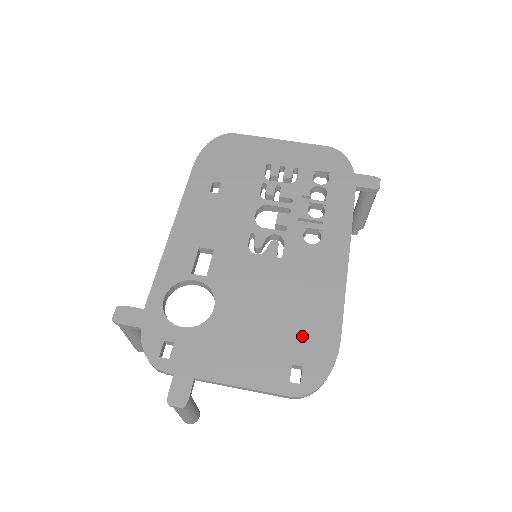
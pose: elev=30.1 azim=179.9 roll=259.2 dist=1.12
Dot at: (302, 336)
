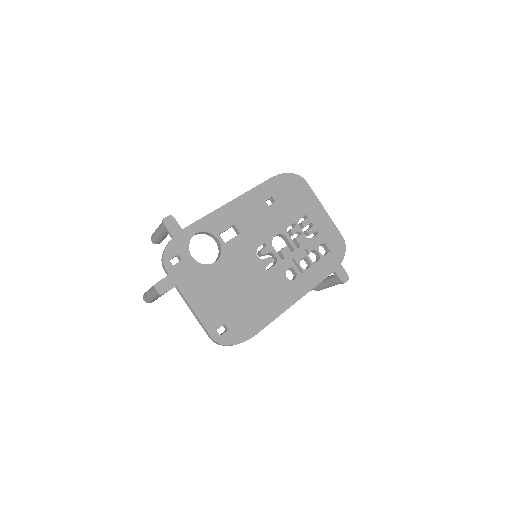
Dot at: (241, 316)
